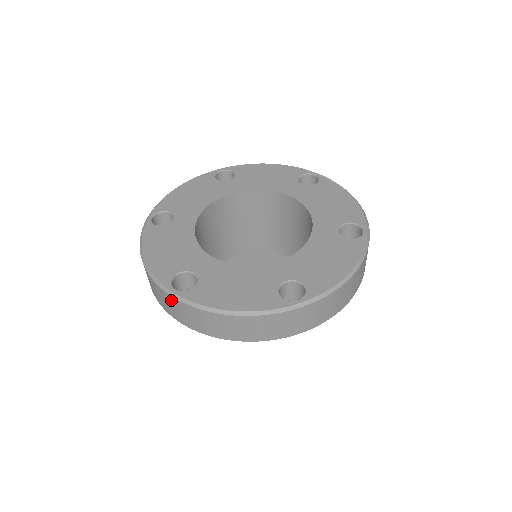
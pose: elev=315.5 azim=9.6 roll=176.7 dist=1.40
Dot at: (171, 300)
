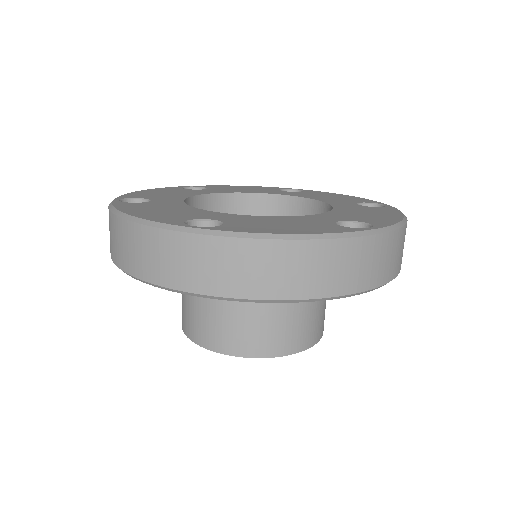
Dot at: (189, 244)
